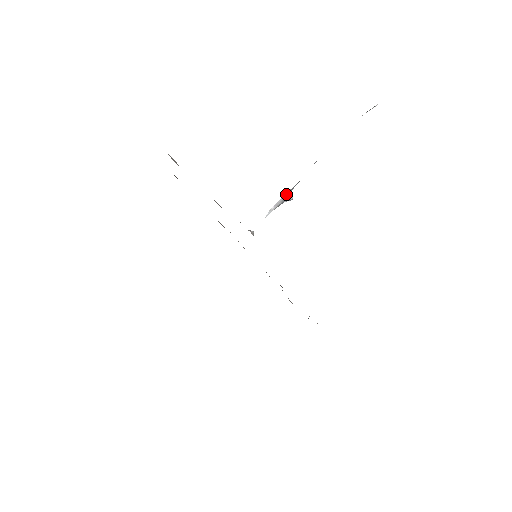
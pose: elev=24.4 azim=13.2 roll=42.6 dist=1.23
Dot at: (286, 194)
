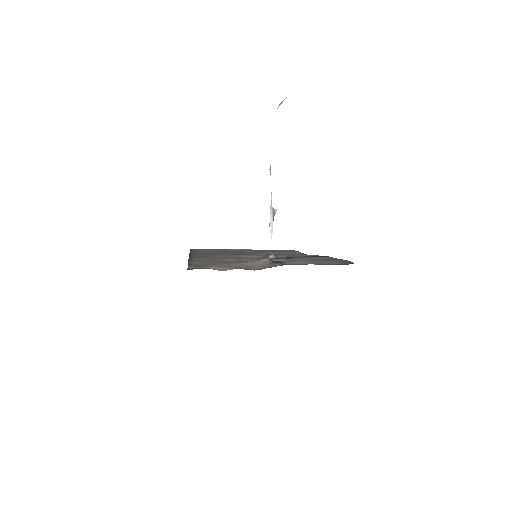
Dot at: (271, 211)
